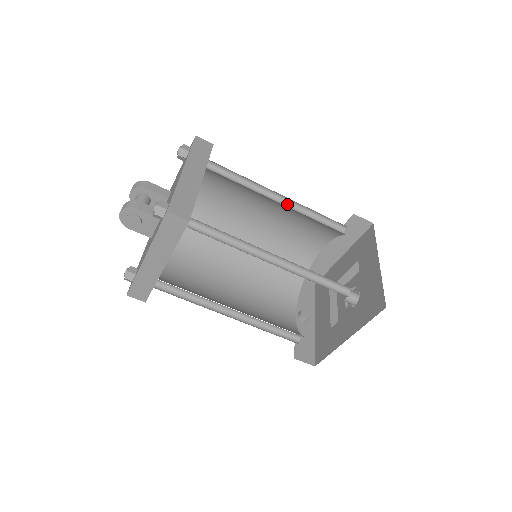
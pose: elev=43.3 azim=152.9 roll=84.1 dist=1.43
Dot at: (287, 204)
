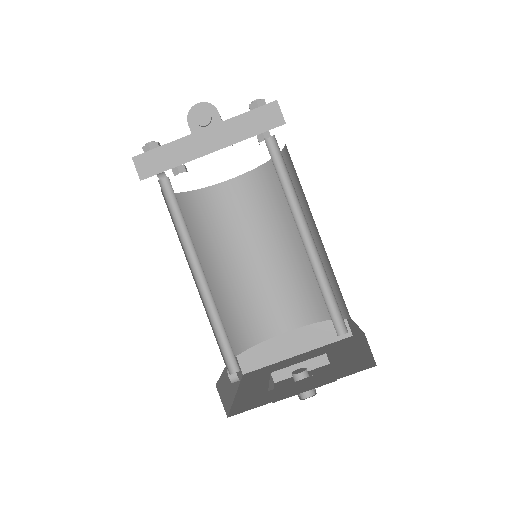
Dot at: (302, 251)
